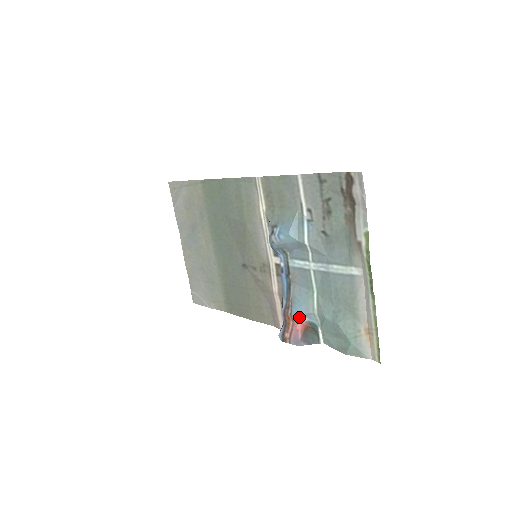
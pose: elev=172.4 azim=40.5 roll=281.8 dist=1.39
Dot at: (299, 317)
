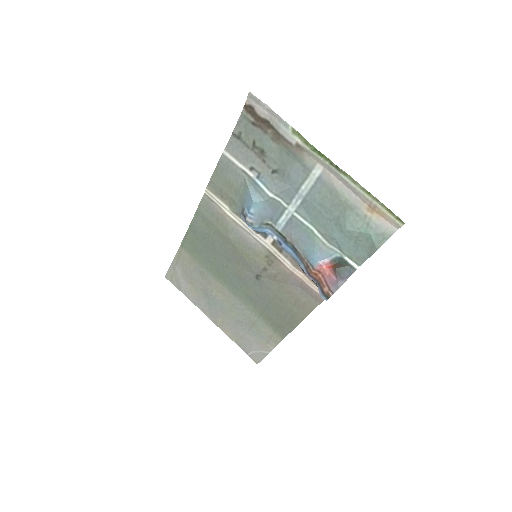
Dot at: (321, 263)
